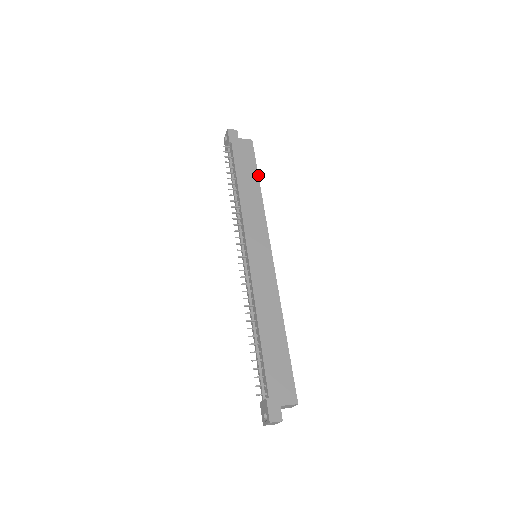
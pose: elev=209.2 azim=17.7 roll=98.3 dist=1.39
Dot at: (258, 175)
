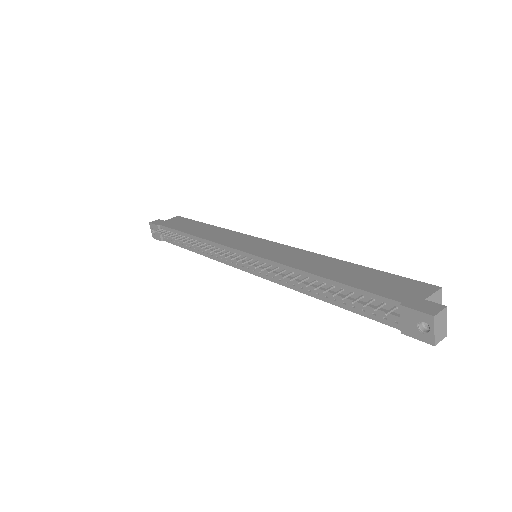
Dot at: (203, 223)
